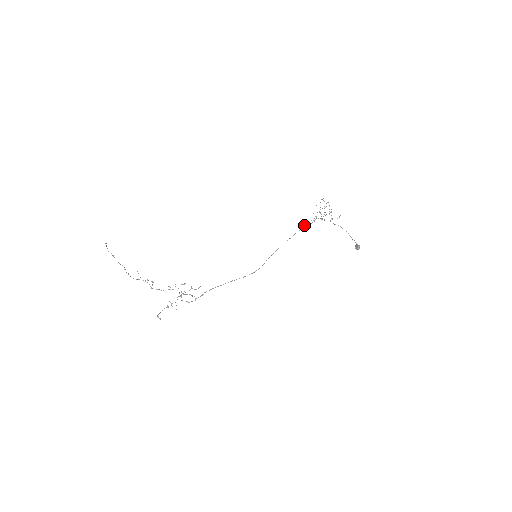
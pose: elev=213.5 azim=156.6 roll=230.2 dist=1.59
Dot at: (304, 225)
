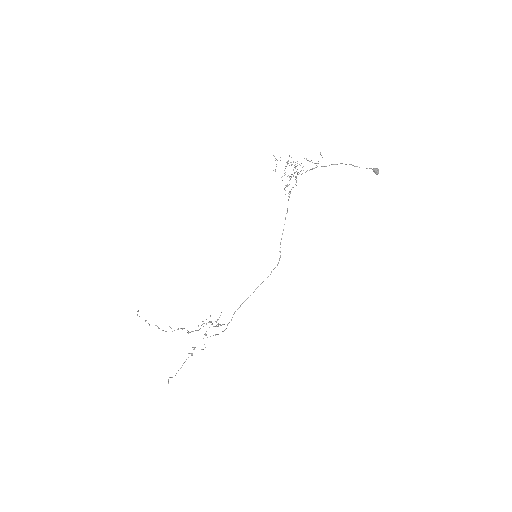
Dot at: occluded
